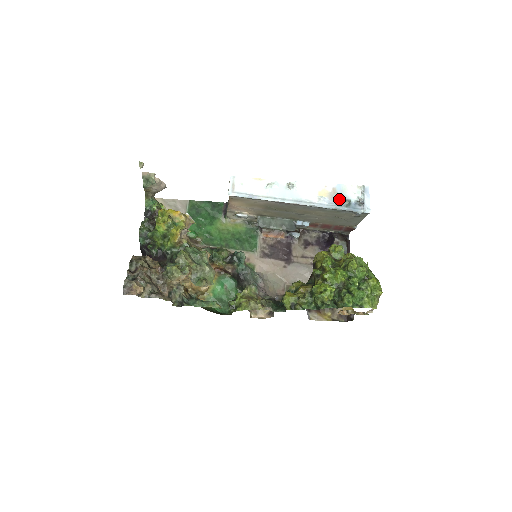
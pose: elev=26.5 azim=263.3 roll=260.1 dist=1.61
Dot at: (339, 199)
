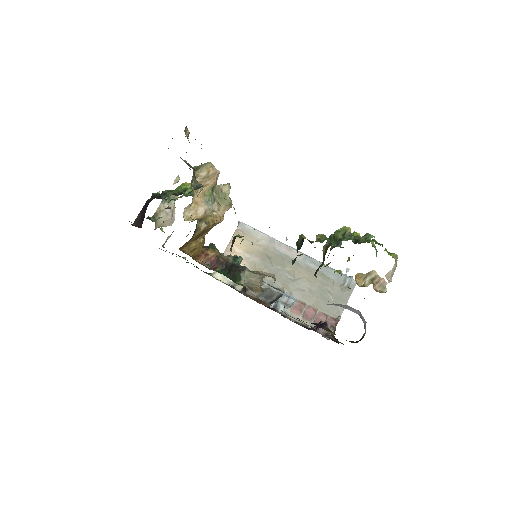
Dot at: occluded
